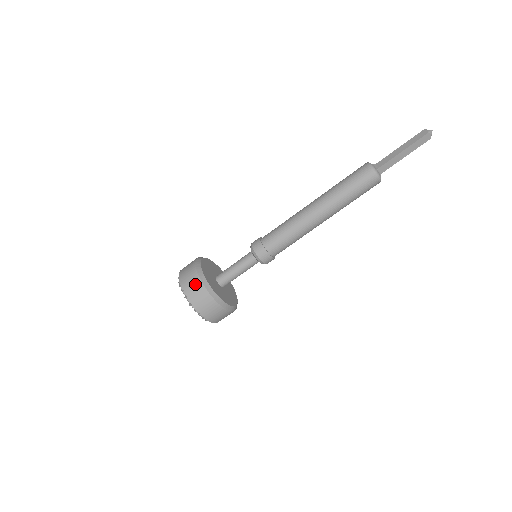
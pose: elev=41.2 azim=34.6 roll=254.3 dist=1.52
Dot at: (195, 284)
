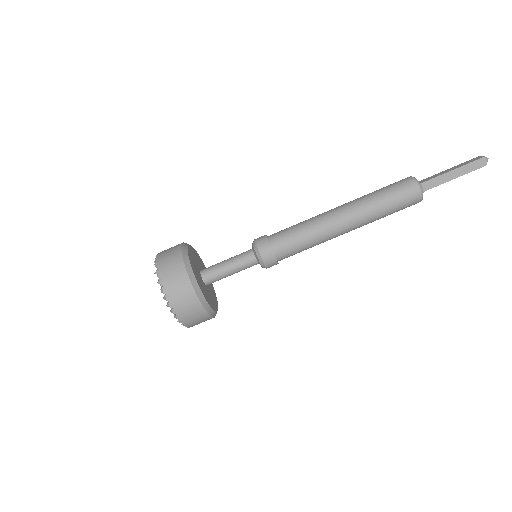
Dot at: (197, 314)
